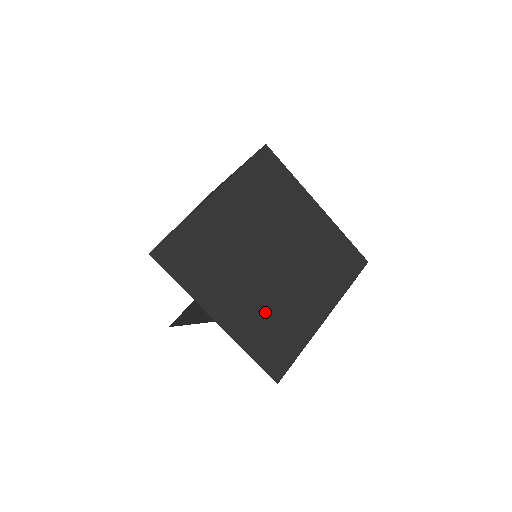
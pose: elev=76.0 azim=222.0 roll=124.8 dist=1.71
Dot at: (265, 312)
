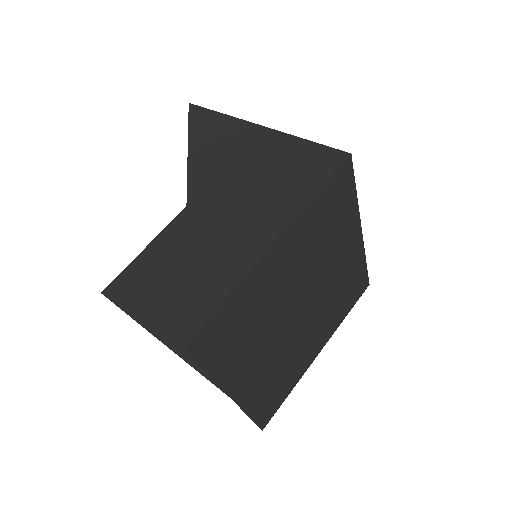
Dot at: (276, 368)
